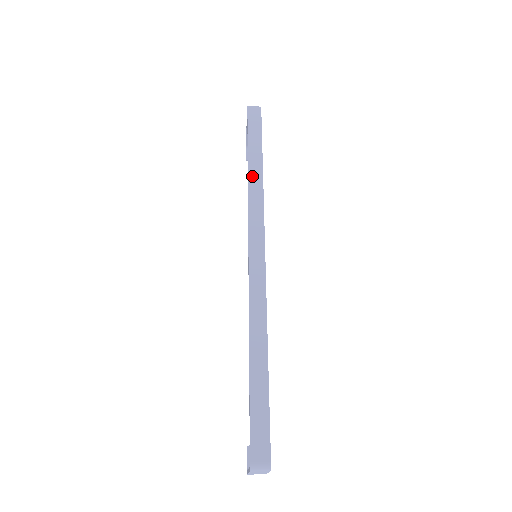
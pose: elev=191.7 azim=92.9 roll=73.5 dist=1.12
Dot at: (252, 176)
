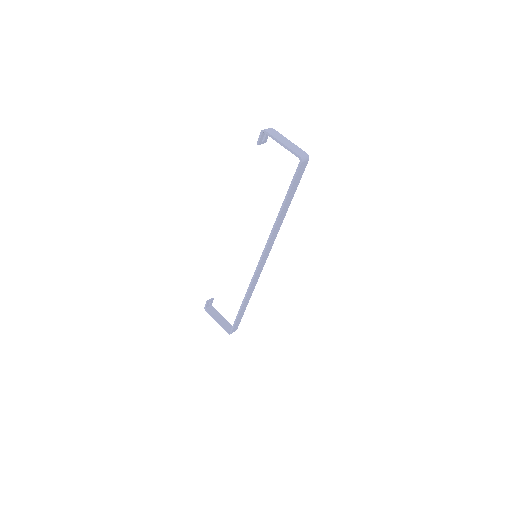
Dot at: (279, 221)
